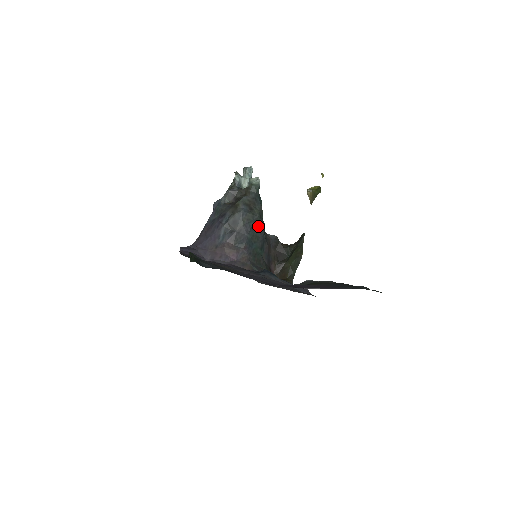
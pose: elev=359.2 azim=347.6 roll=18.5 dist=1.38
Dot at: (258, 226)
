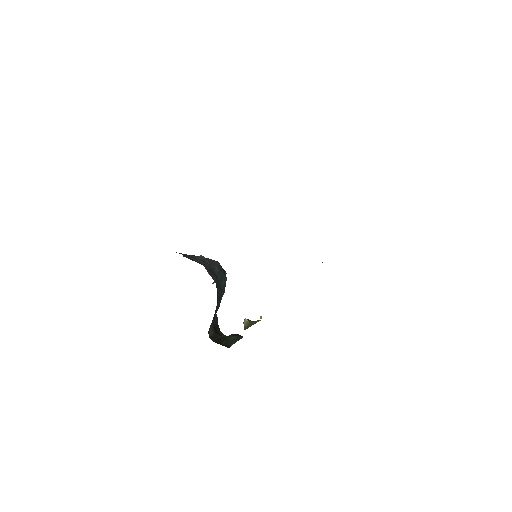
Dot at: (224, 283)
